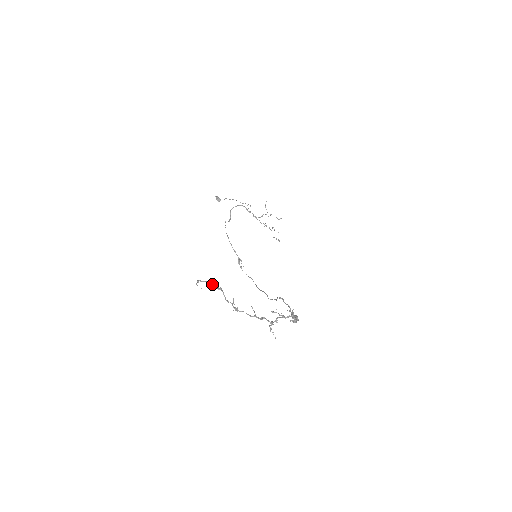
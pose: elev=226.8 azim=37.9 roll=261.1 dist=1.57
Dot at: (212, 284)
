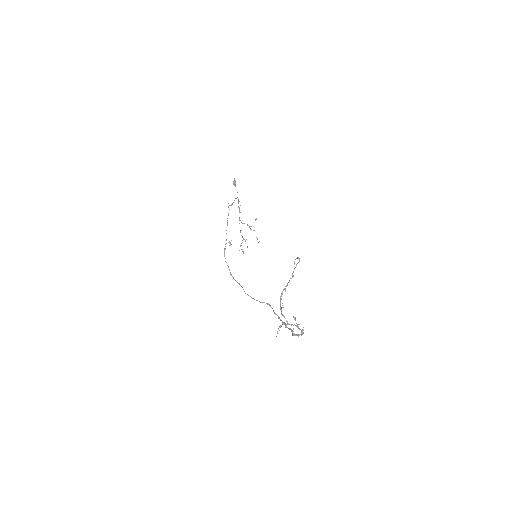
Dot at: occluded
